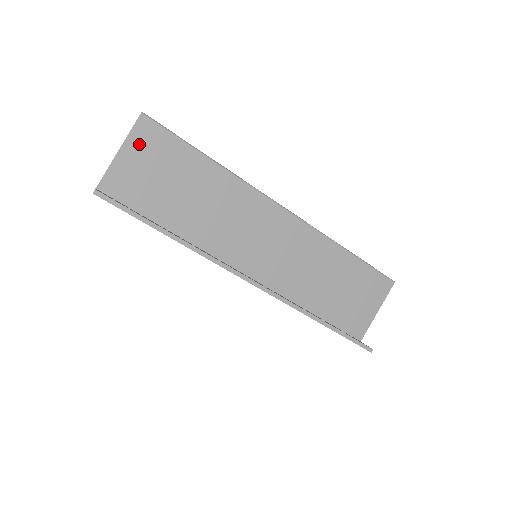
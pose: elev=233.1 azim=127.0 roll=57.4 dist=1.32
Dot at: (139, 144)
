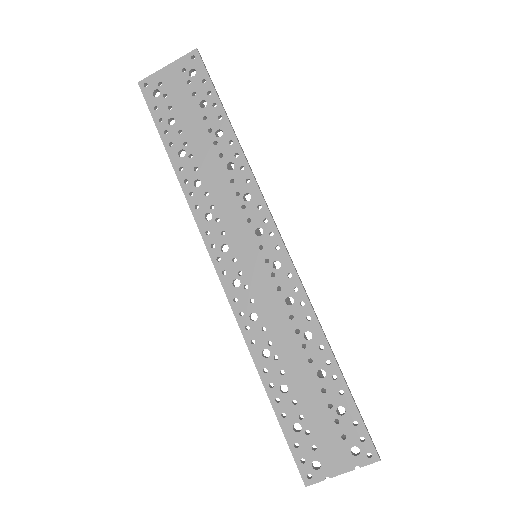
Dot at: occluded
